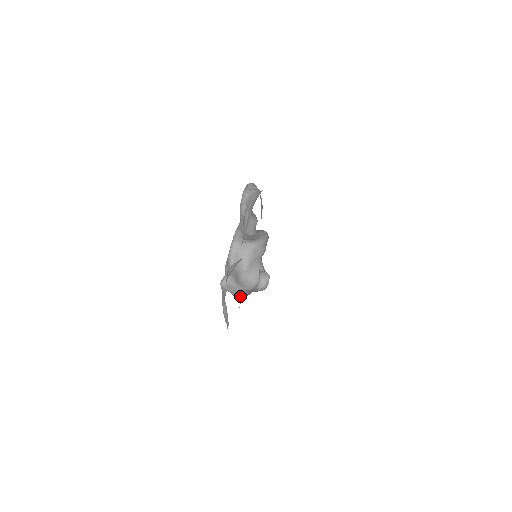
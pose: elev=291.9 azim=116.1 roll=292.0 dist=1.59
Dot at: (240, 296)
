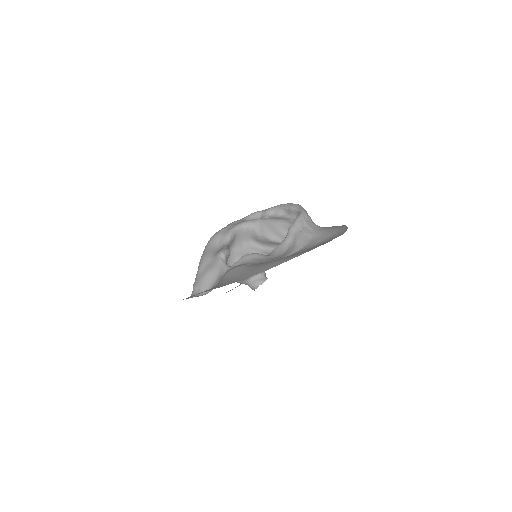
Dot at: occluded
